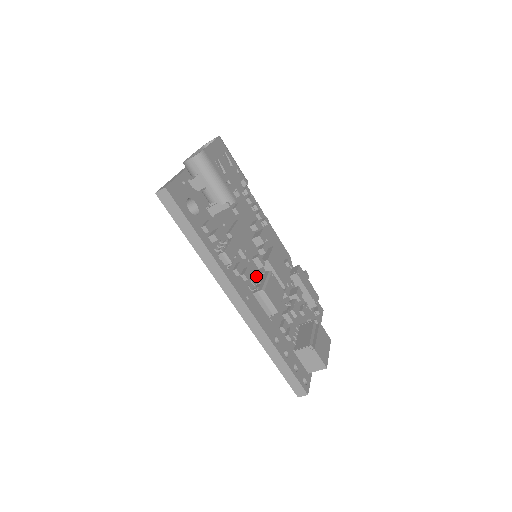
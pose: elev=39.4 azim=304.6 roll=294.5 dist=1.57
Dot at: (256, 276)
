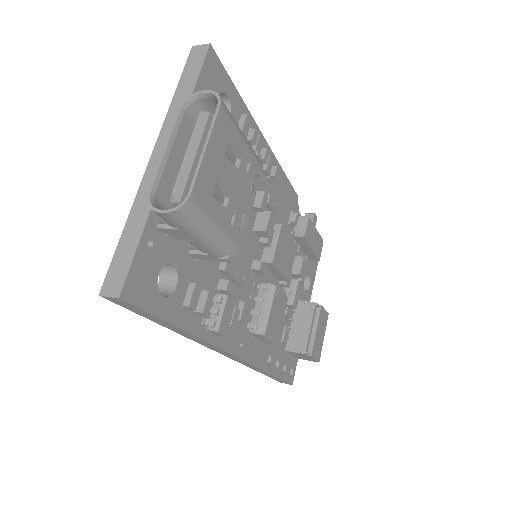
Dot at: (254, 292)
